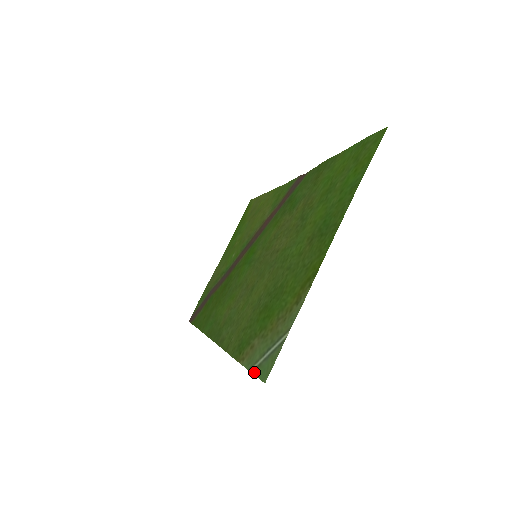
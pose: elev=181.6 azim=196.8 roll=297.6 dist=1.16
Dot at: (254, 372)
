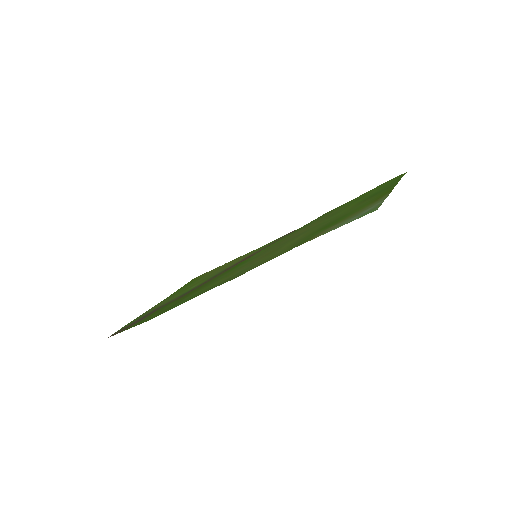
Dot at: (349, 222)
